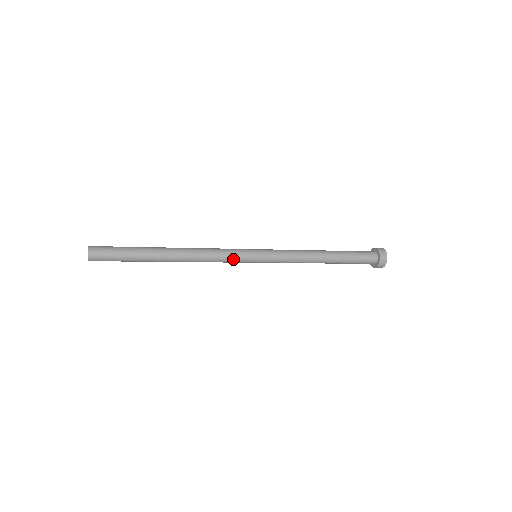
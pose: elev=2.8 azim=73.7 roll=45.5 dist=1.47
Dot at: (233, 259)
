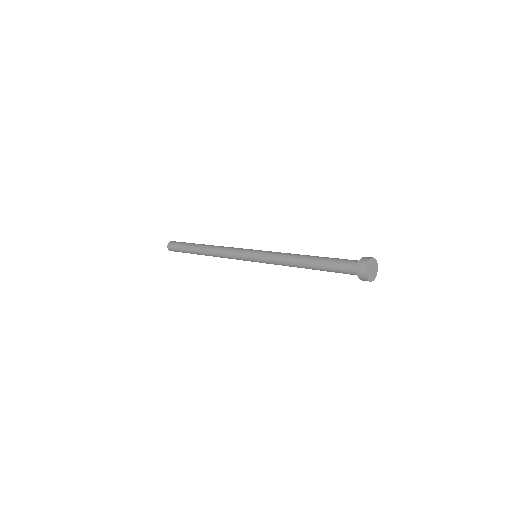
Dot at: occluded
